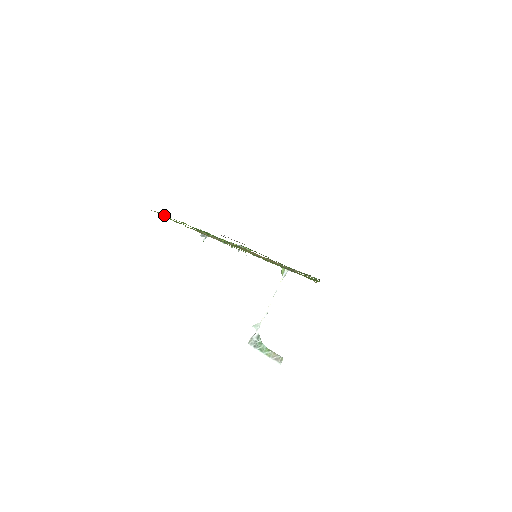
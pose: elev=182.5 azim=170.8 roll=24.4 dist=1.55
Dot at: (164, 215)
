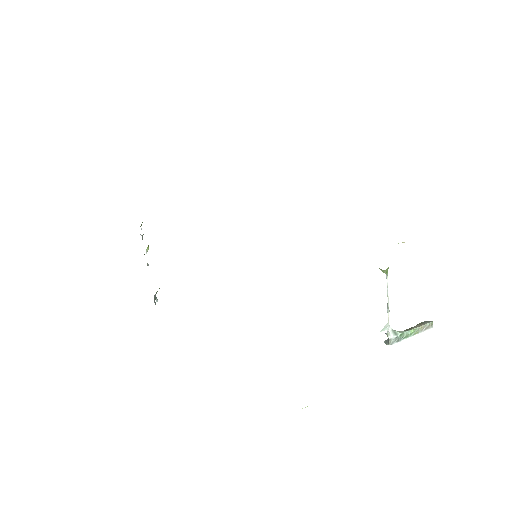
Dot at: occluded
